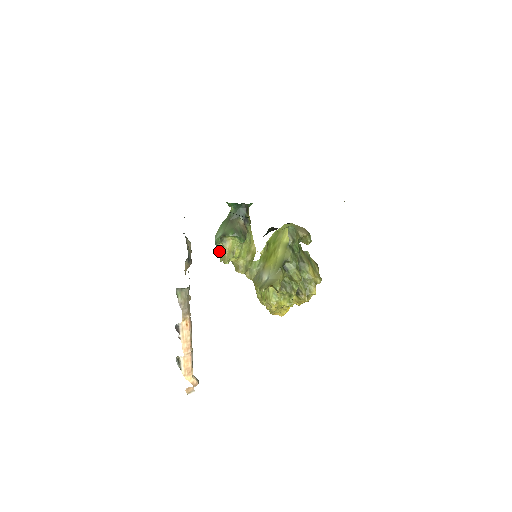
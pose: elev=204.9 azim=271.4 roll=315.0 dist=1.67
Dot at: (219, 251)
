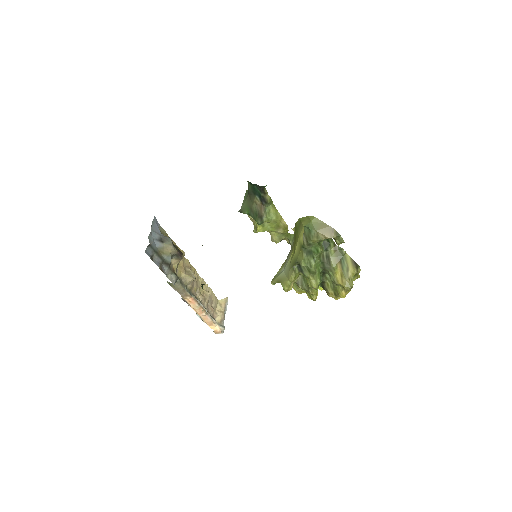
Dot at: (249, 217)
